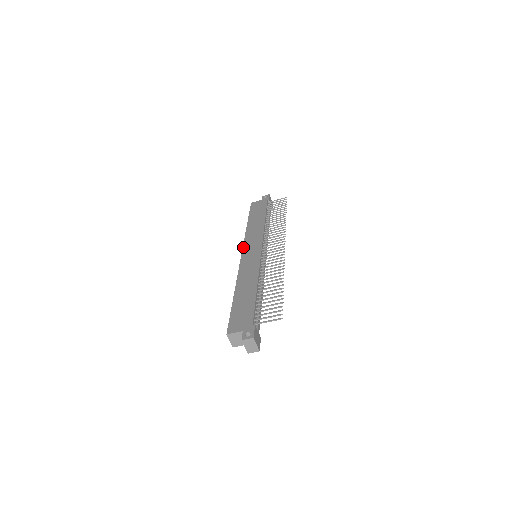
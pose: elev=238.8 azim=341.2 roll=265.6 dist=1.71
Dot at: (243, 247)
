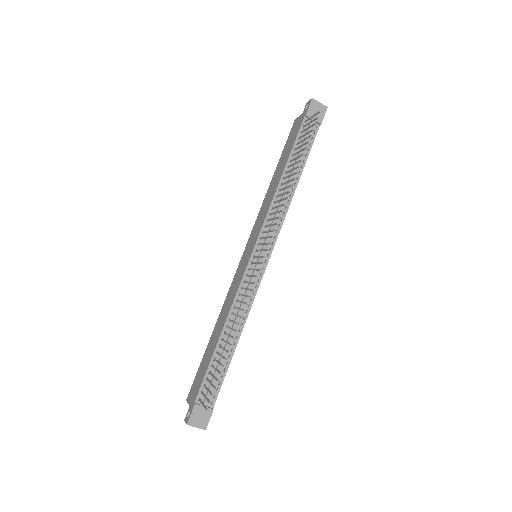
Dot at: occluded
